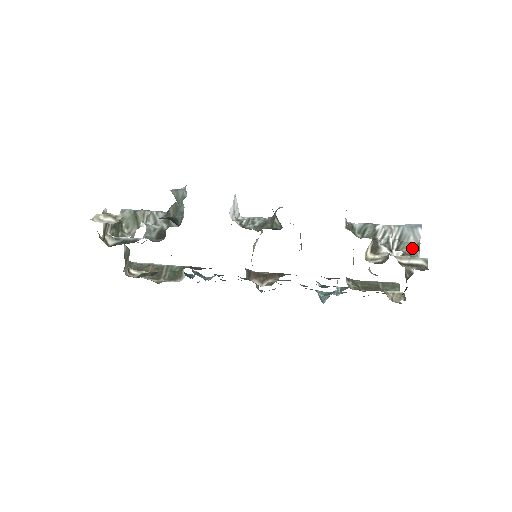
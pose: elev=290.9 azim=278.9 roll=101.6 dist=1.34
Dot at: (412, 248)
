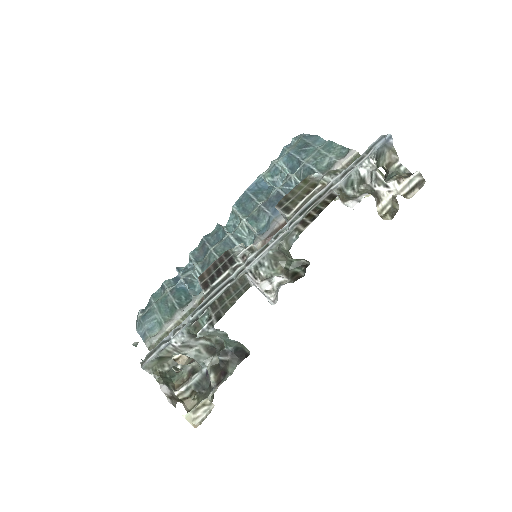
Dot at: (389, 157)
